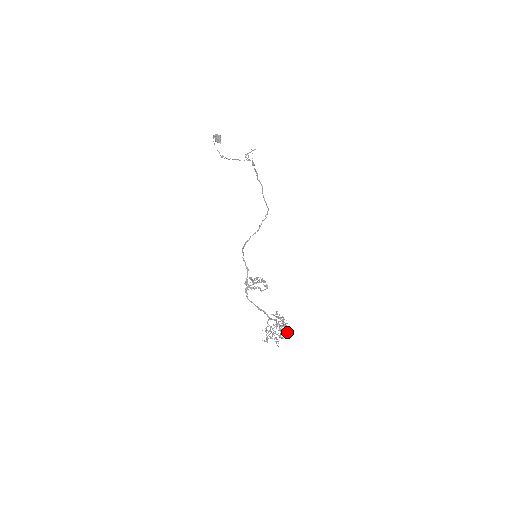
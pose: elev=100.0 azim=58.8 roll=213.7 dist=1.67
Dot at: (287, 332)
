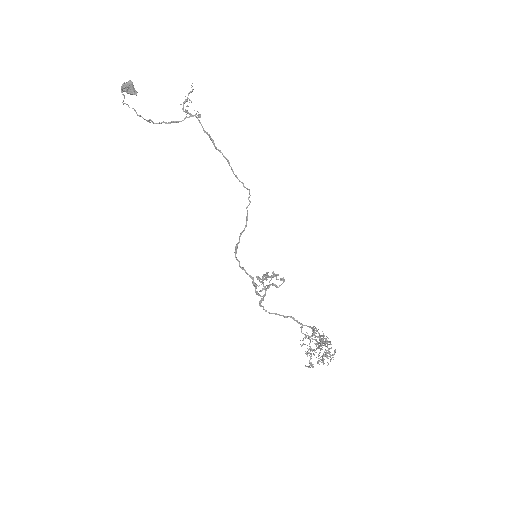
Dot at: (334, 352)
